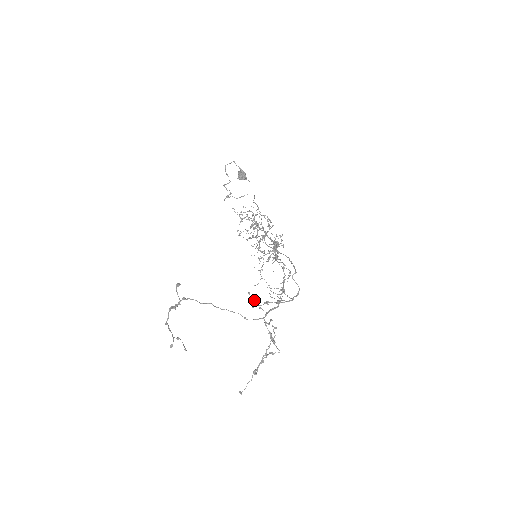
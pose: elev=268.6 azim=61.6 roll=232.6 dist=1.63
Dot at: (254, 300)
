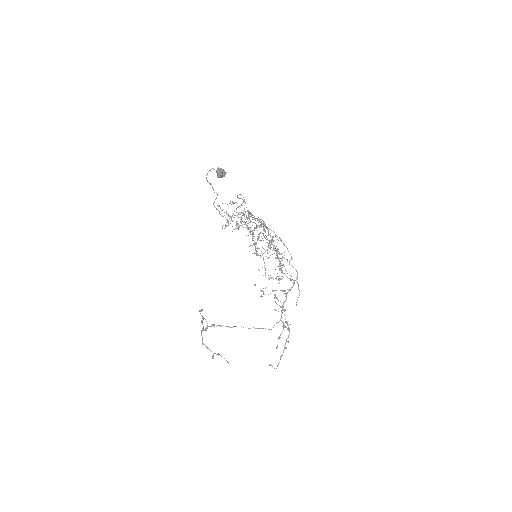
Dot at: occluded
